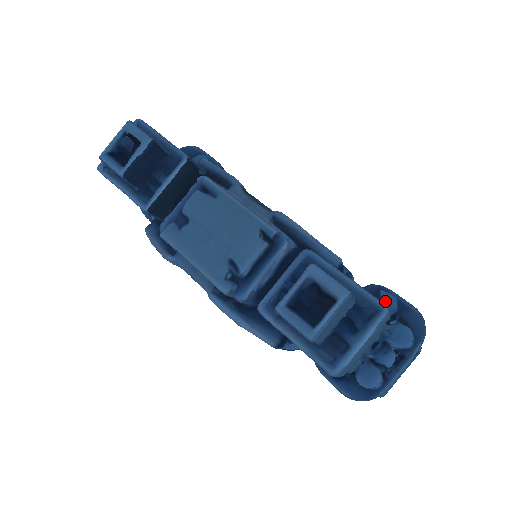
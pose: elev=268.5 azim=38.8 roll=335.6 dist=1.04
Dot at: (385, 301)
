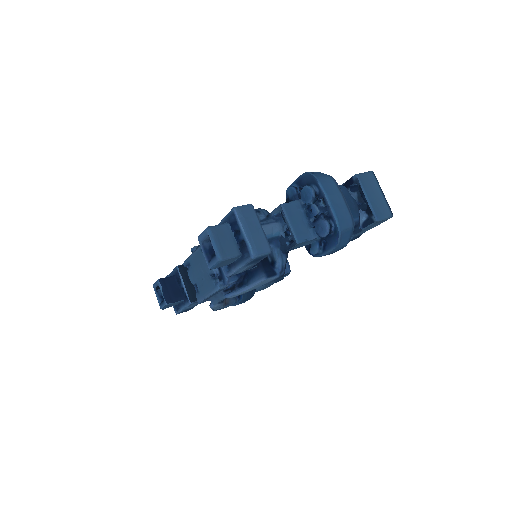
Dot at: (289, 193)
